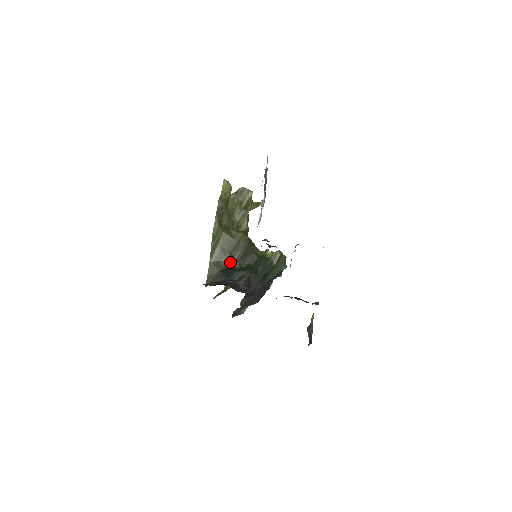
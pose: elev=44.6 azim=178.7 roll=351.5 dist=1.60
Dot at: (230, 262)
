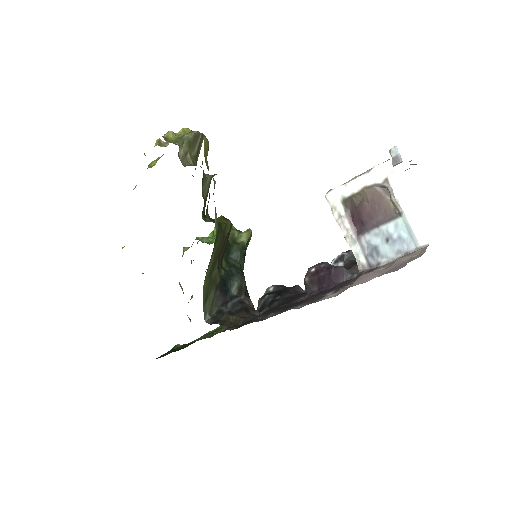
Dot at: (217, 269)
